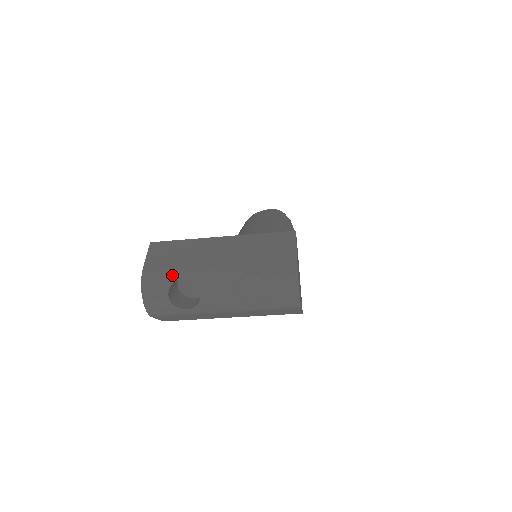
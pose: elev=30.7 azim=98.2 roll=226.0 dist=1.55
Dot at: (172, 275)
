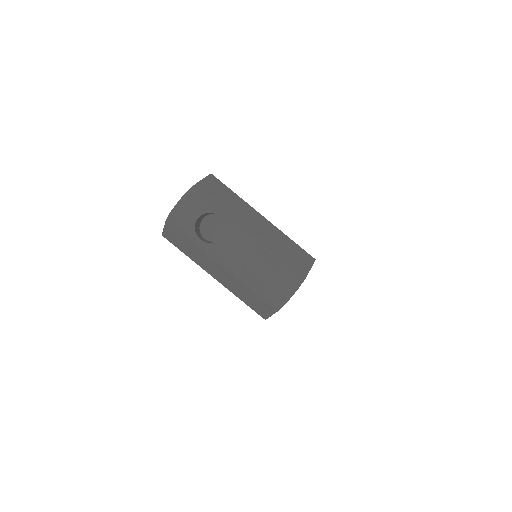
Dot at: (214, 207)
